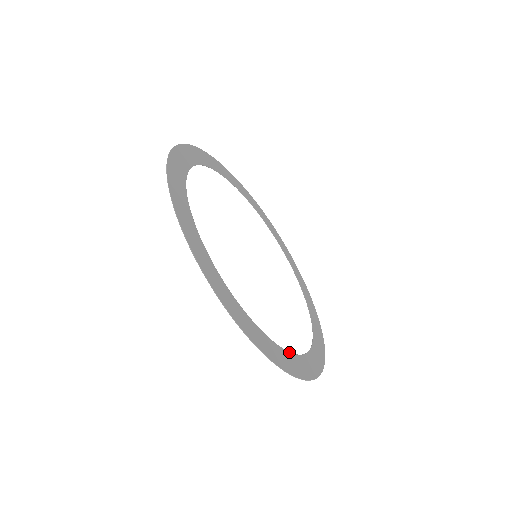
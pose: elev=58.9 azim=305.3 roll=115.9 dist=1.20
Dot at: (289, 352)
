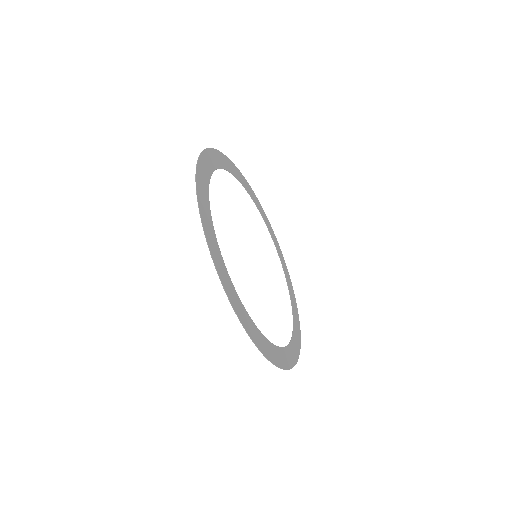
Dot at: (293, 324)
